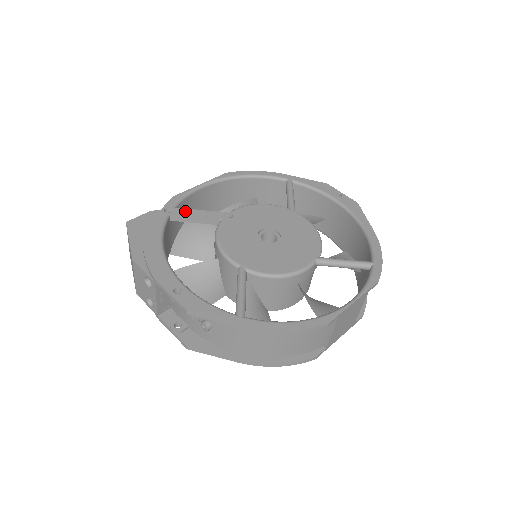
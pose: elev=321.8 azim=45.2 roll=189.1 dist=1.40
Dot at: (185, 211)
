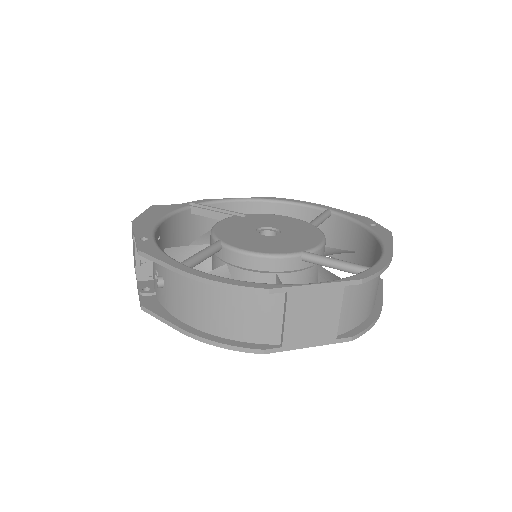
Dot at: (207, 208)
